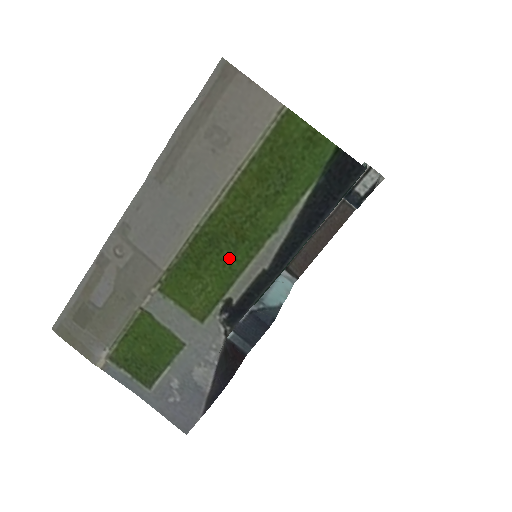
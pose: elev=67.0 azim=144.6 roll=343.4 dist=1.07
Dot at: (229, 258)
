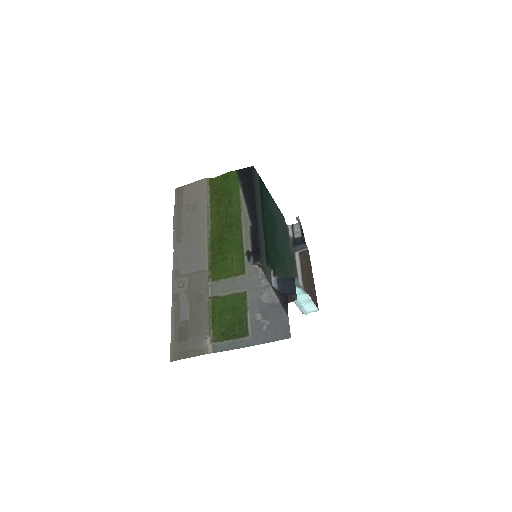
Dot at: (232, 237)
